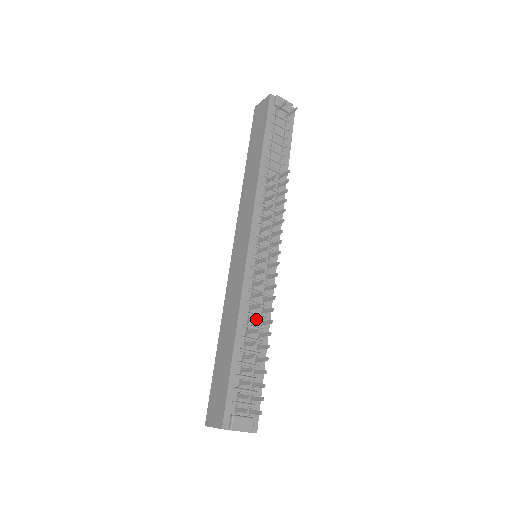
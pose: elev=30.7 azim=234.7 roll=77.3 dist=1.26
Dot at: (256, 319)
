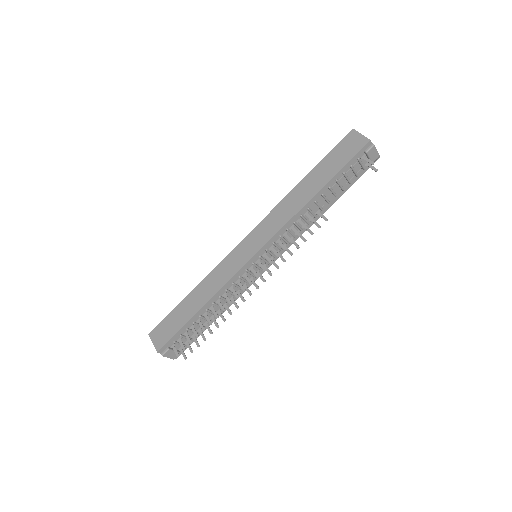
Dot at: (222, 309)
